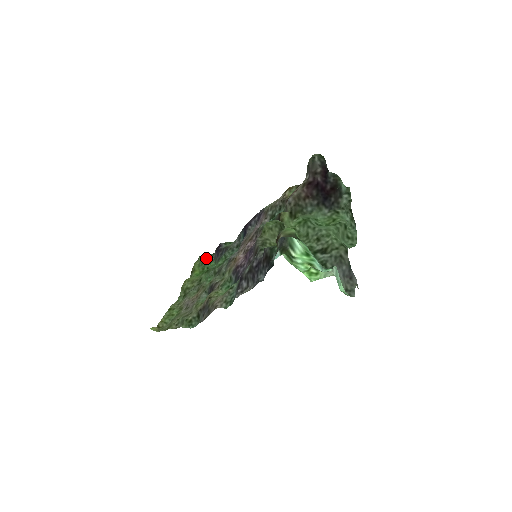
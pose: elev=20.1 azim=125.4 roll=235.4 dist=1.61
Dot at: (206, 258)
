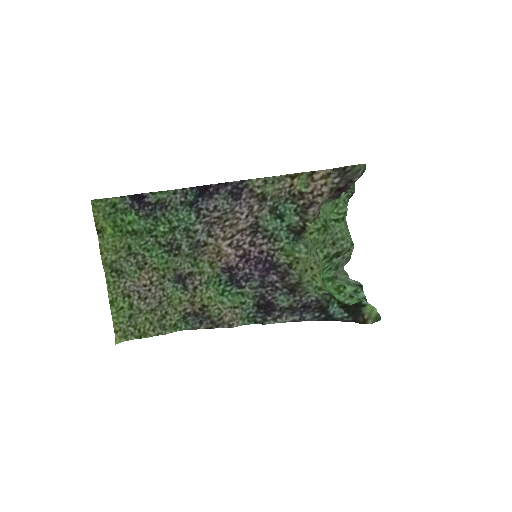
Dot at: (111, 204)
